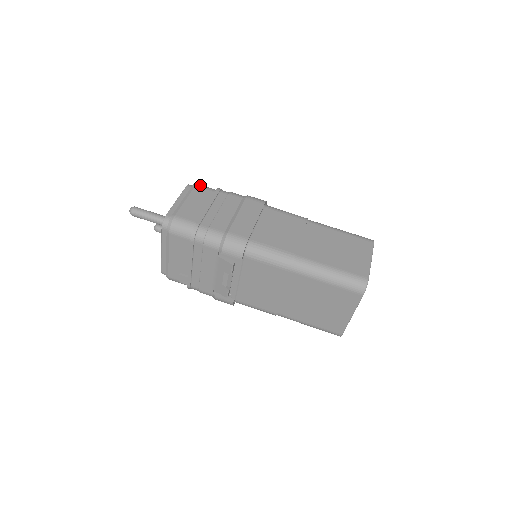
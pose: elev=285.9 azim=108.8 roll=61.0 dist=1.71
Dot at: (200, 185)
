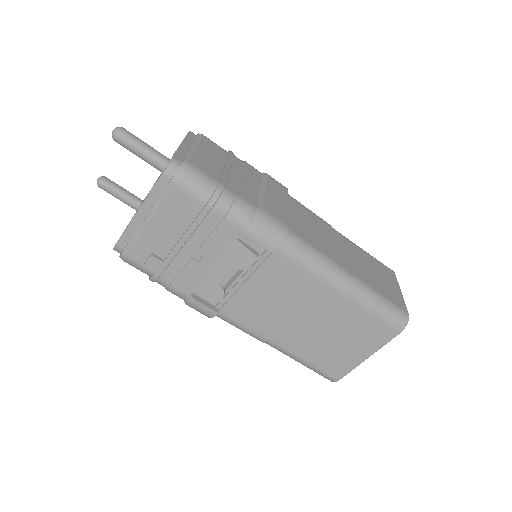
Dot at: occluded
